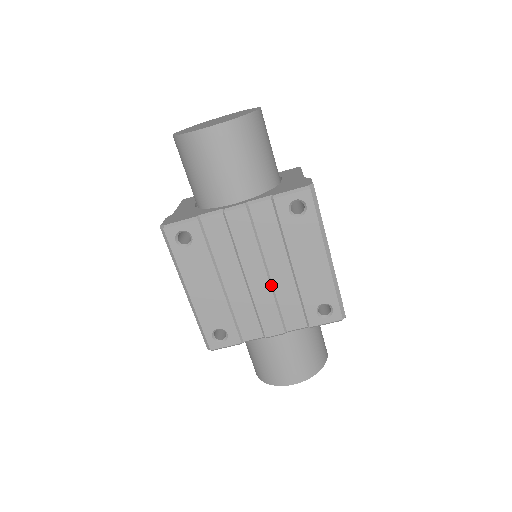
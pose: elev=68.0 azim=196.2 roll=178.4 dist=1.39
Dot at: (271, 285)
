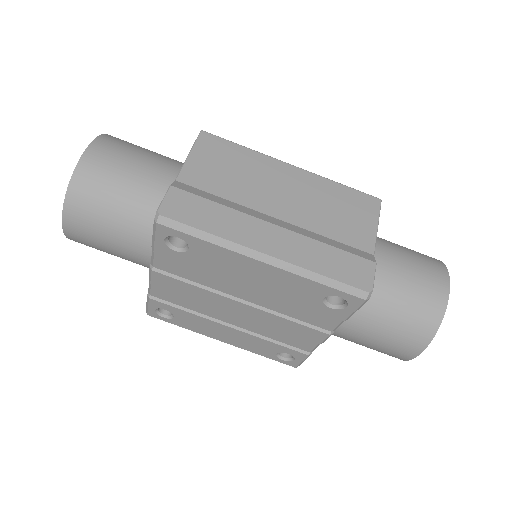
Dot at: (260, 308)
